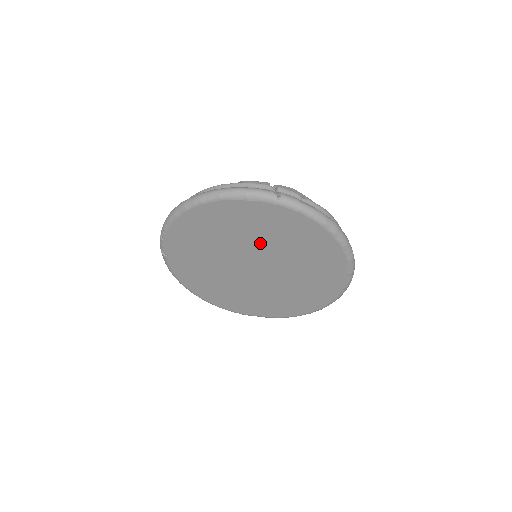
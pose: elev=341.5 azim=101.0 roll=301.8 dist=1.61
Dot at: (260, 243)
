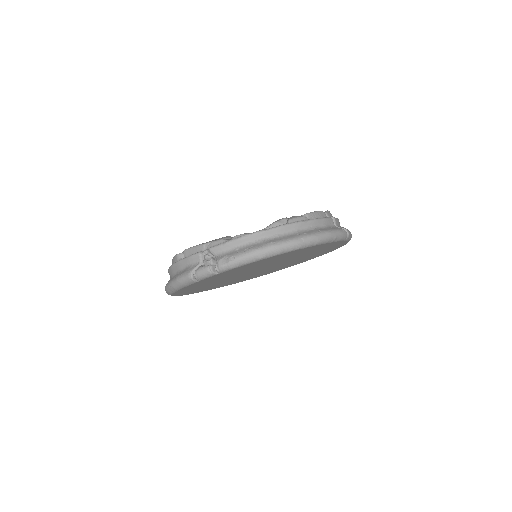
Dot at: (293, 258)
